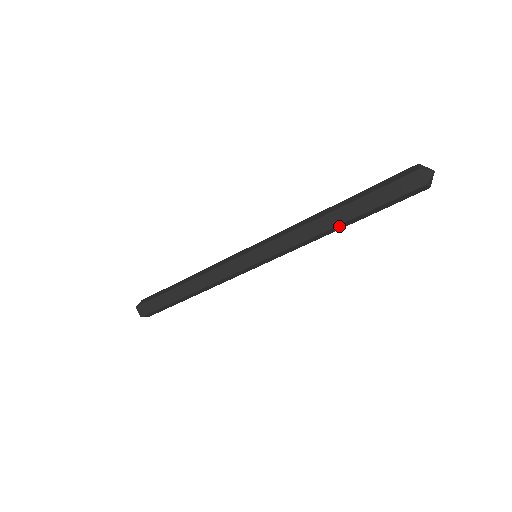
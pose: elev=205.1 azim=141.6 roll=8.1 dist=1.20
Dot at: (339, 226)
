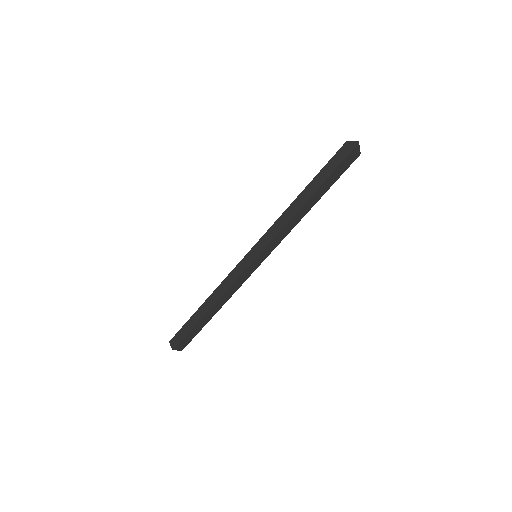
Dot at: (308, 203)
